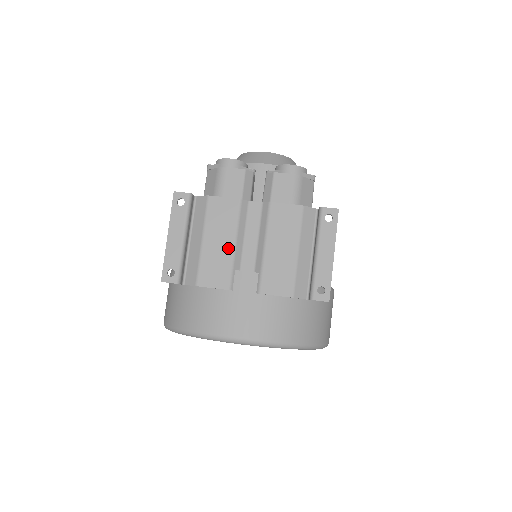
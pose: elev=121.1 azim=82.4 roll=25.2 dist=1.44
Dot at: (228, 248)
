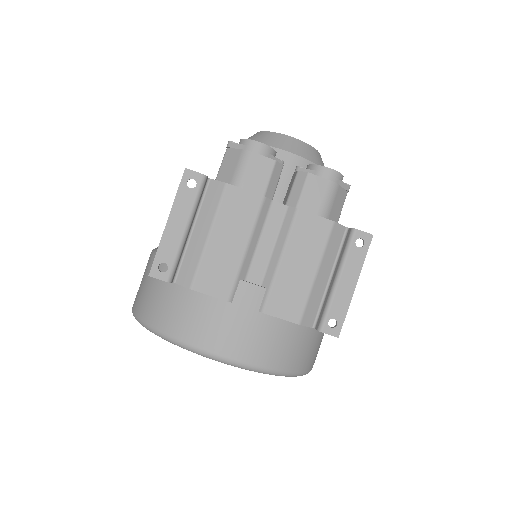
Dot at: (237, 252)
